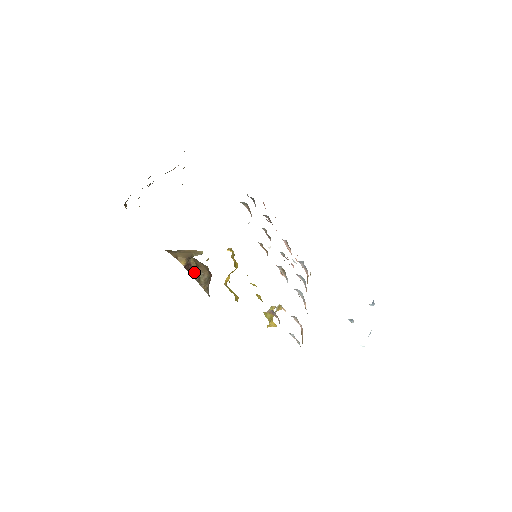
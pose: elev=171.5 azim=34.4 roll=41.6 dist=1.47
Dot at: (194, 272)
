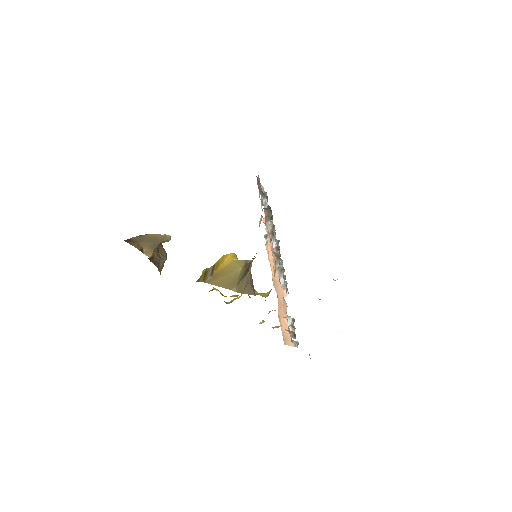
Dot at: (156, 259)
